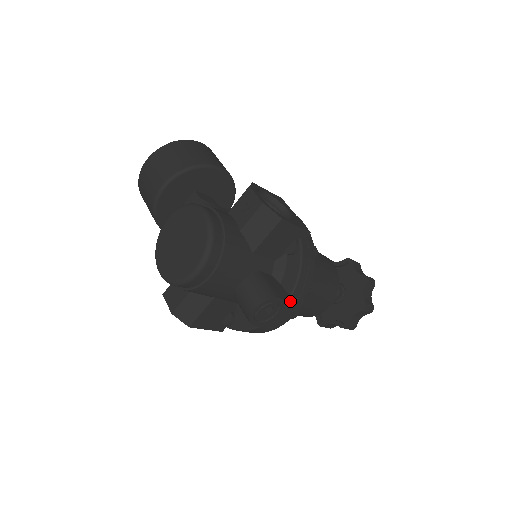
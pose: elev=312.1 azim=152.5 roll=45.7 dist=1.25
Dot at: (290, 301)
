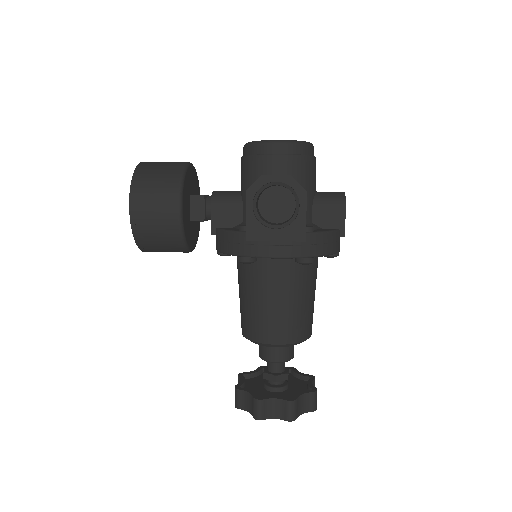
Dot at: occluded
